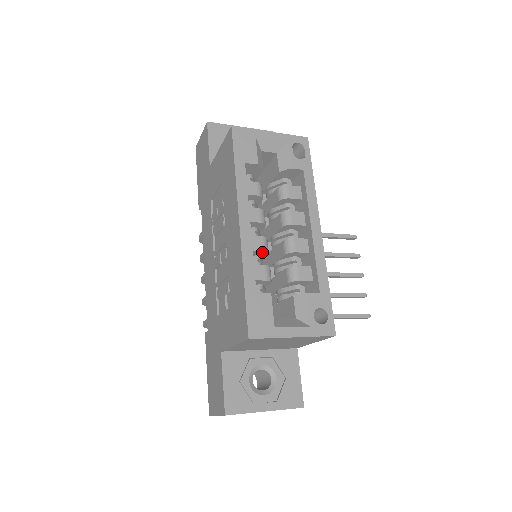
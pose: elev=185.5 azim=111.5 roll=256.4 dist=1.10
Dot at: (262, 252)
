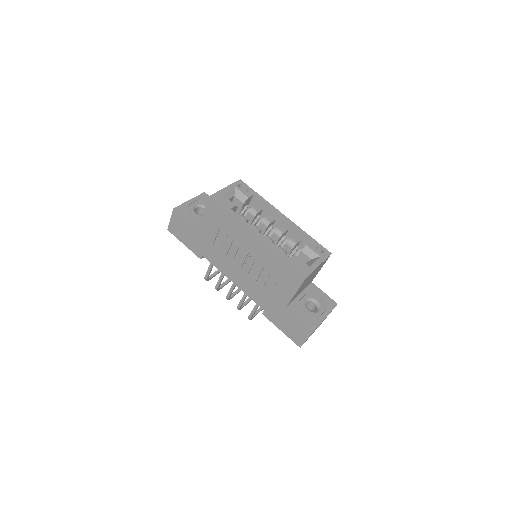
Dot at: occluded
